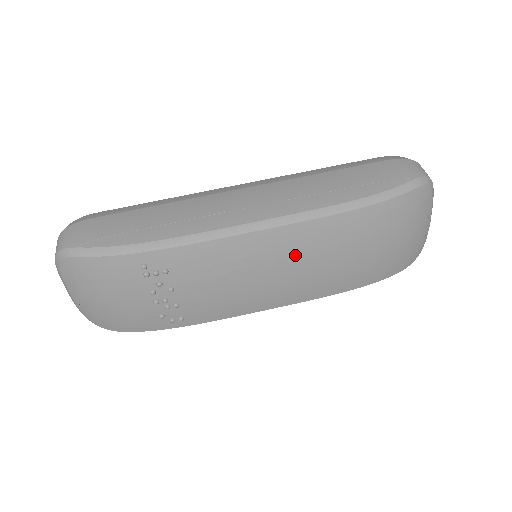
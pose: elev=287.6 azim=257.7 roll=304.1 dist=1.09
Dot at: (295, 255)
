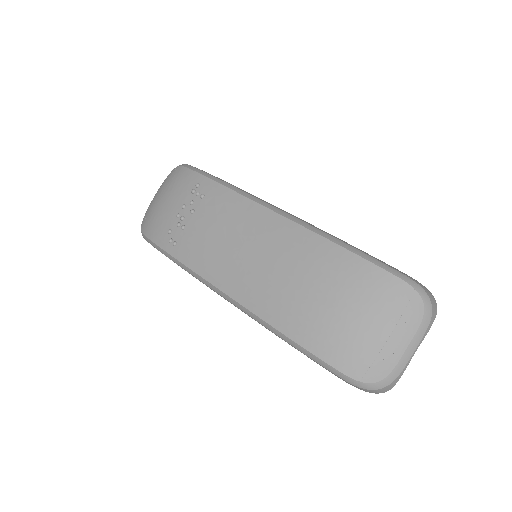
Dot at: (274, 248)
